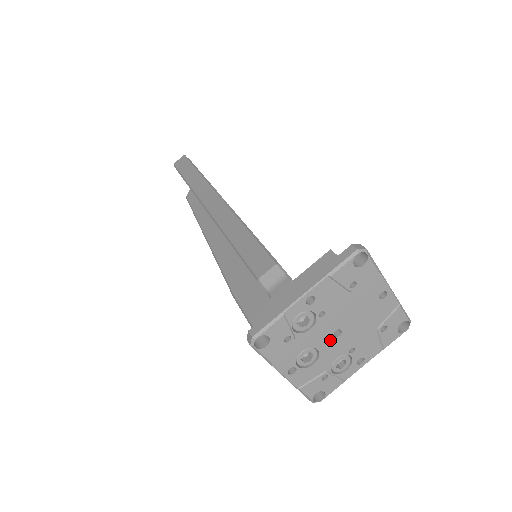
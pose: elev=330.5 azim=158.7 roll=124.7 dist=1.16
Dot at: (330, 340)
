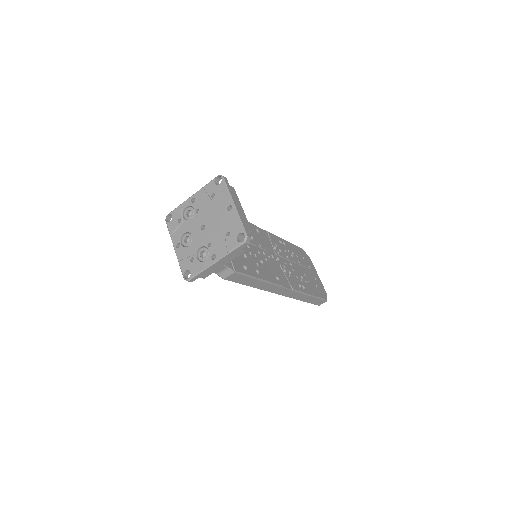
Dot at: (199, 231)
